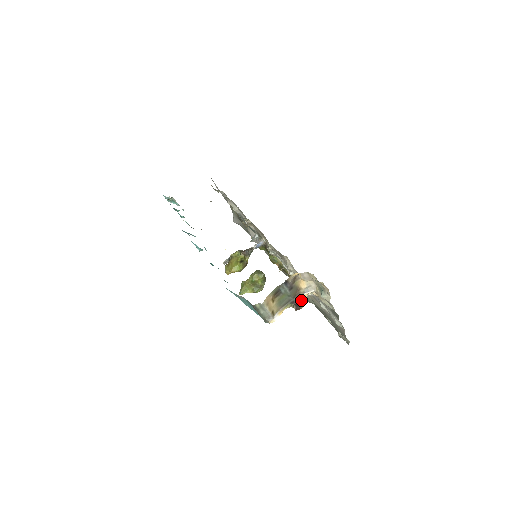
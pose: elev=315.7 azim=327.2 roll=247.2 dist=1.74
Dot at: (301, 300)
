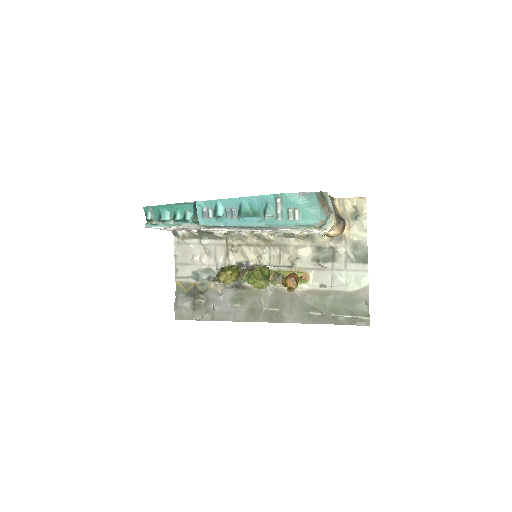
Dot at: (343, 220)
